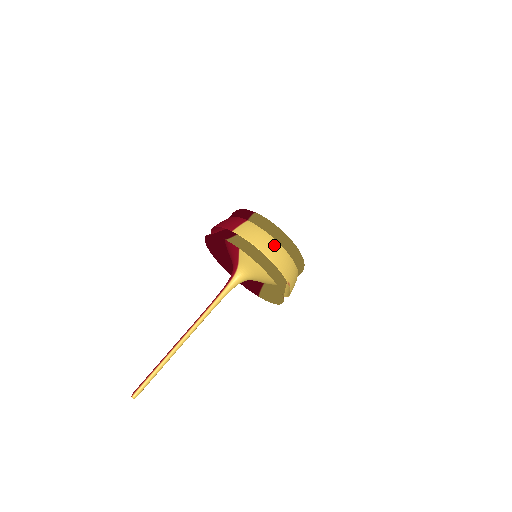
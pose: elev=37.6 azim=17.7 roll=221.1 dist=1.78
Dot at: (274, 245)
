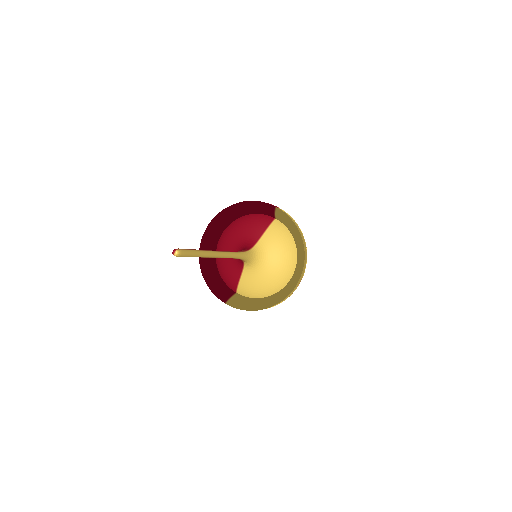
Dot at: occluded
